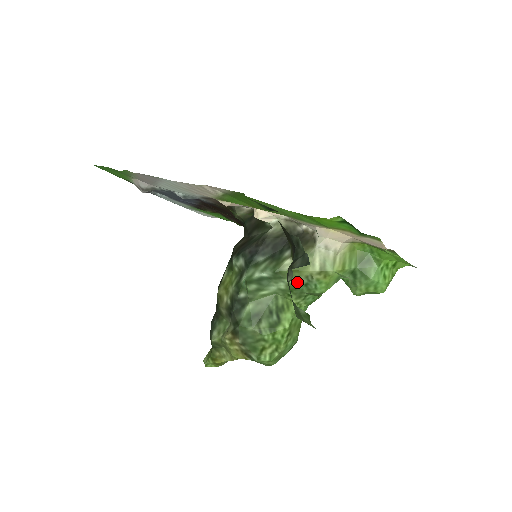
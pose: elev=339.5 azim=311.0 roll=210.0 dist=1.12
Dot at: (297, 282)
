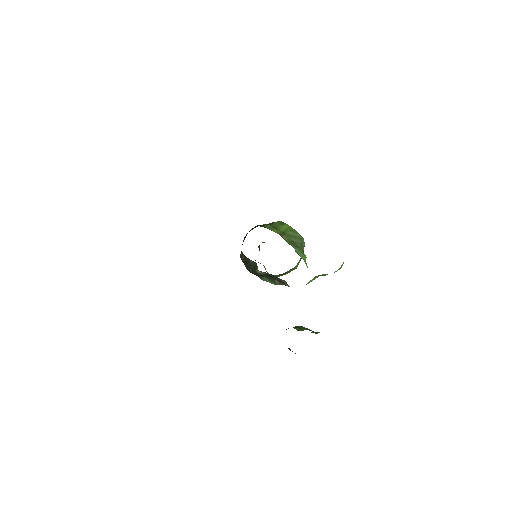
Dot at: occluded
